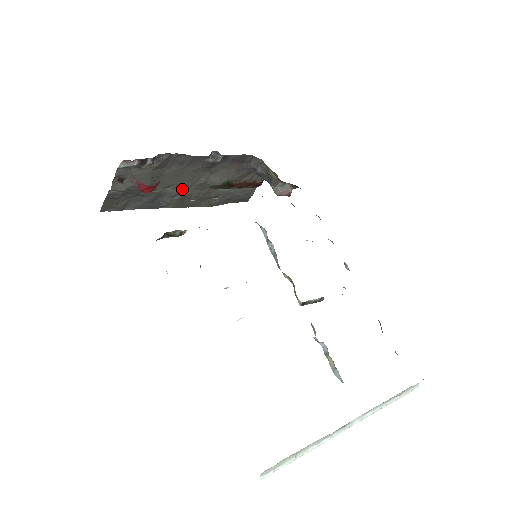
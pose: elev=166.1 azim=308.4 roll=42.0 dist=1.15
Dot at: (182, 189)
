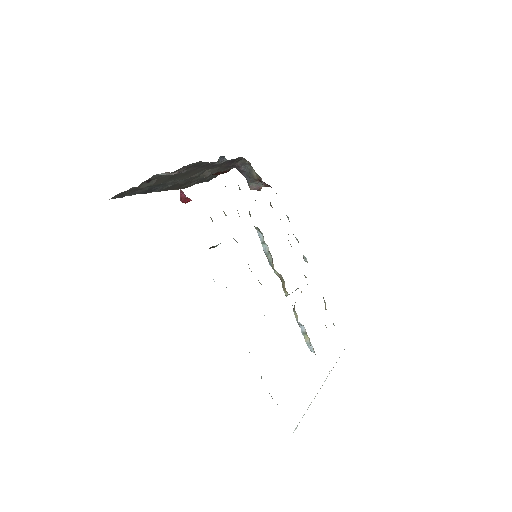
Dot at: (178, 180)
